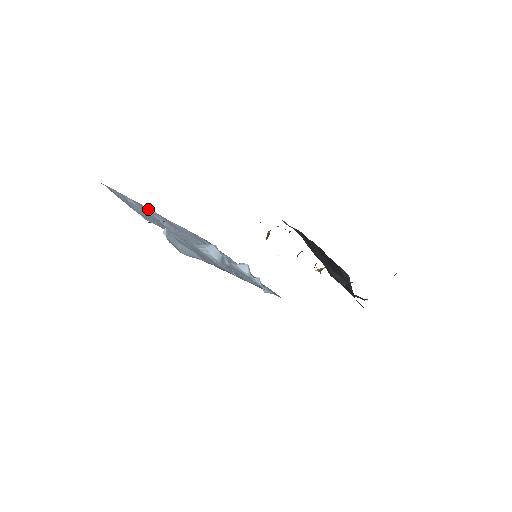
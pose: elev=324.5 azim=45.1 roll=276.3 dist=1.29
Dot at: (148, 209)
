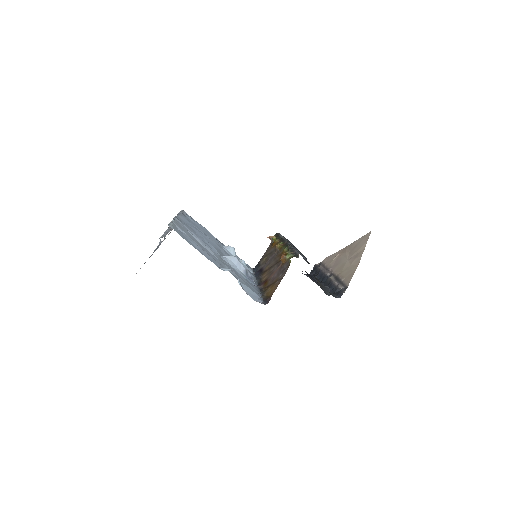
Dot at: (177, 221)
